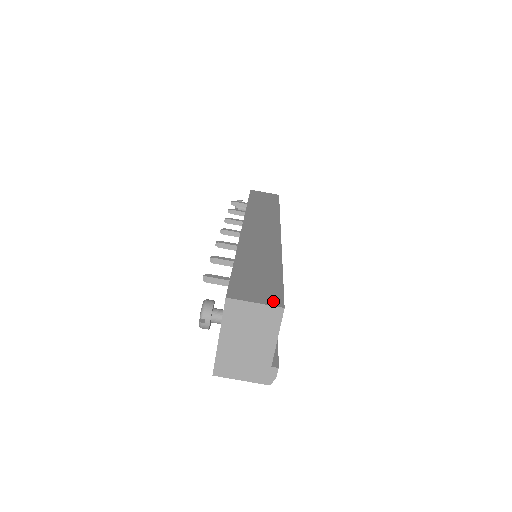
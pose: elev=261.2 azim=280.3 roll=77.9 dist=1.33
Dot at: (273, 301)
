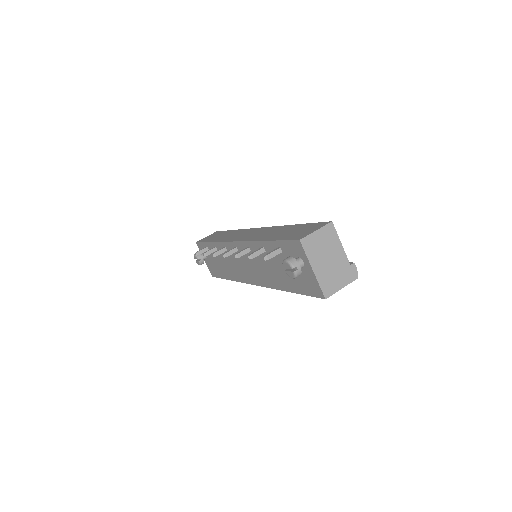
Dot at: (322, 225)
